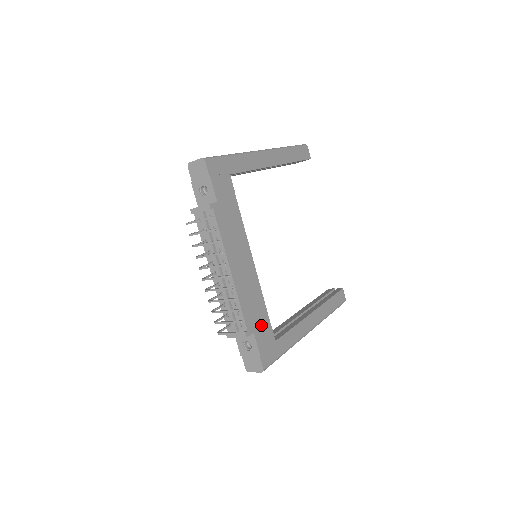
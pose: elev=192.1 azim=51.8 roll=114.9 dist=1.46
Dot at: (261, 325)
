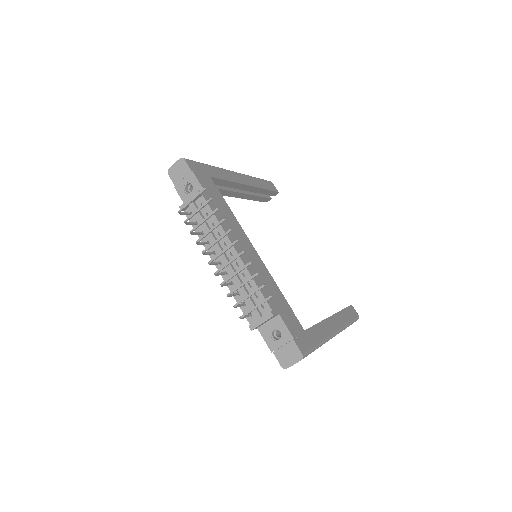
Dot at: (284, 309)
